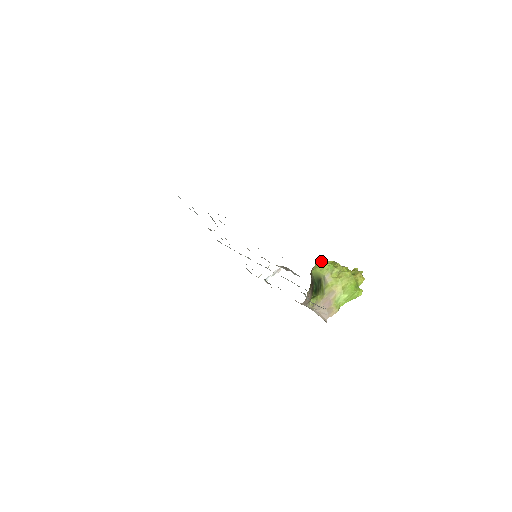
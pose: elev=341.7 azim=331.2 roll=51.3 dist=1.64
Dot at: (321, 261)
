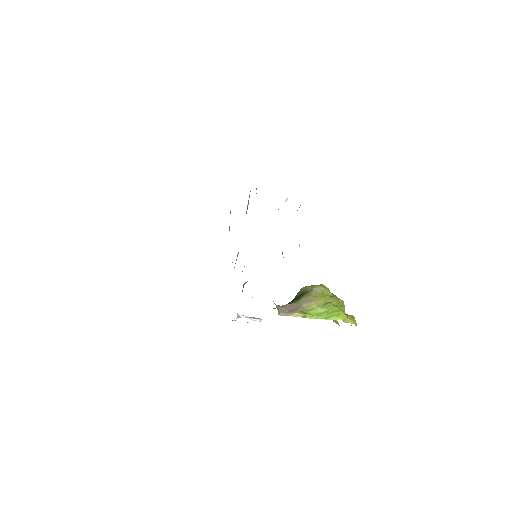
Dot at: occluded
